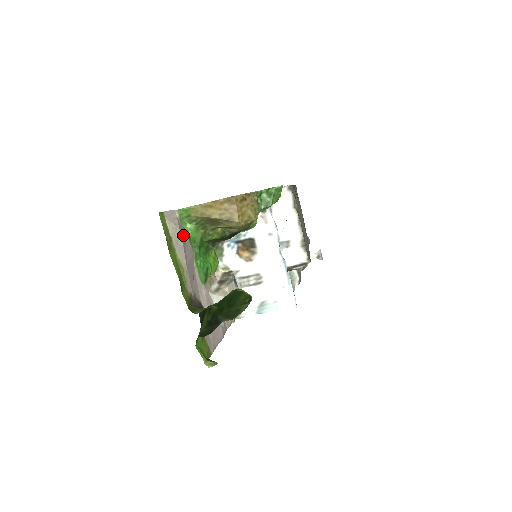
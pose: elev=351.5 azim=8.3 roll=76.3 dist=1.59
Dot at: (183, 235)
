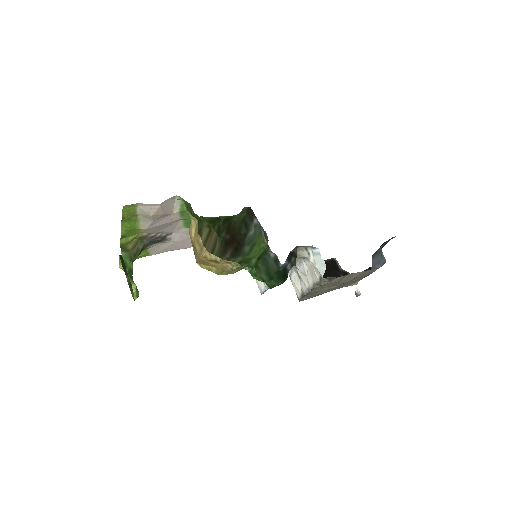
Dot at: (161, 216)
